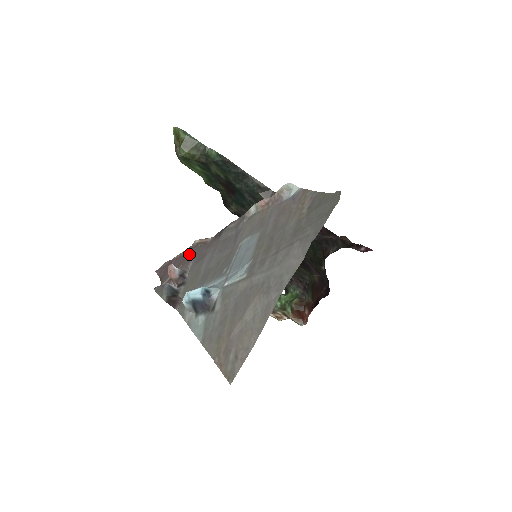
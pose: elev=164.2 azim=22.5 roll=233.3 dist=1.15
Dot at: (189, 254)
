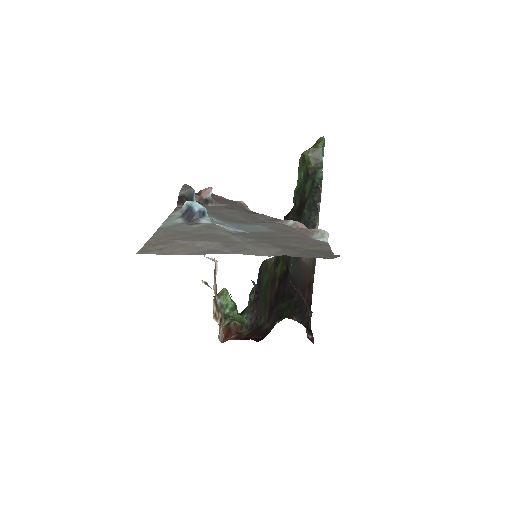
Dot at: (228, 202)
